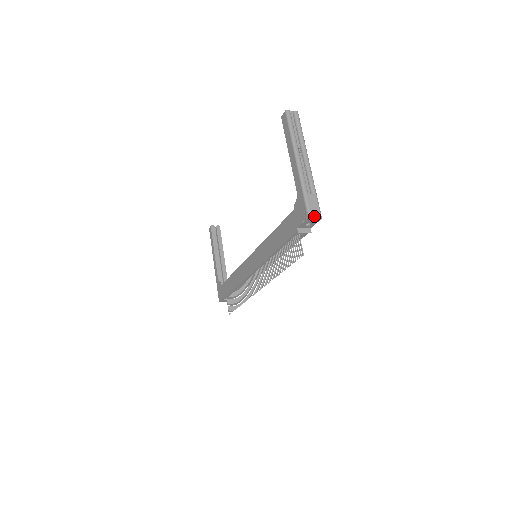
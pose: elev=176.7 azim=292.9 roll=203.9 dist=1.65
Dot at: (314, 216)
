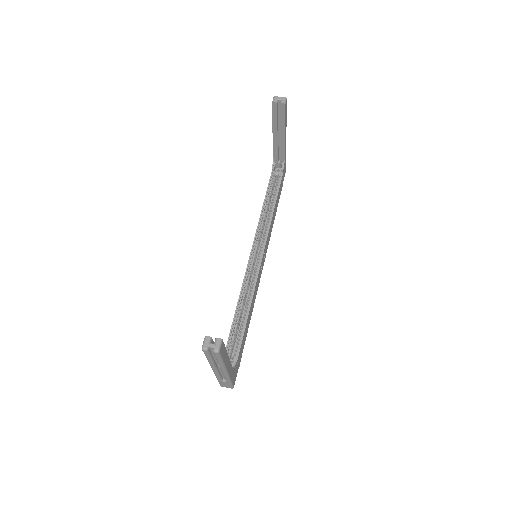
Dot at: occluded
